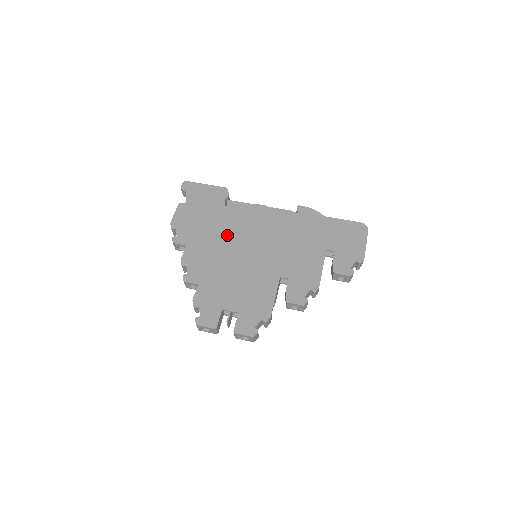
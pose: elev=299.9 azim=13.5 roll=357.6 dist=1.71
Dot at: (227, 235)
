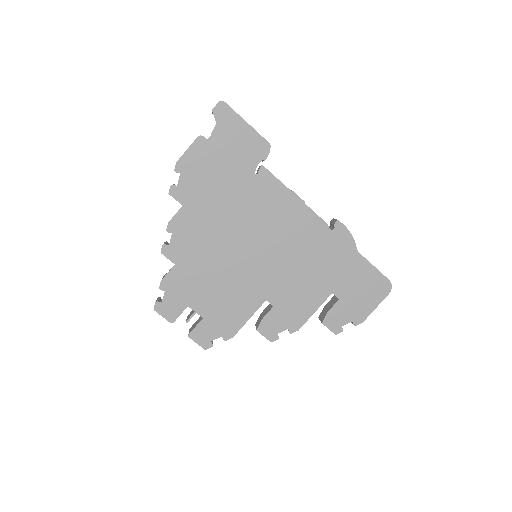
Dot at: (237, 217)
